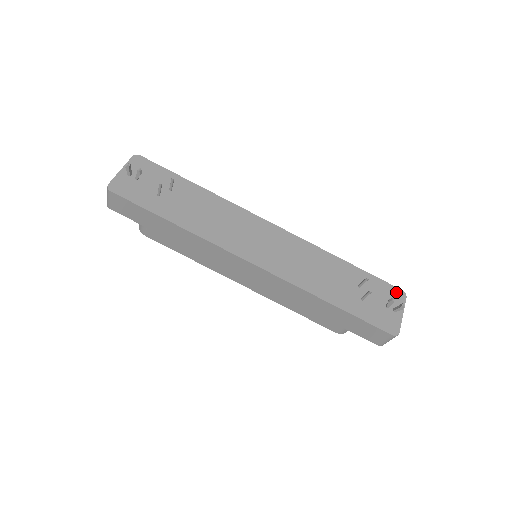
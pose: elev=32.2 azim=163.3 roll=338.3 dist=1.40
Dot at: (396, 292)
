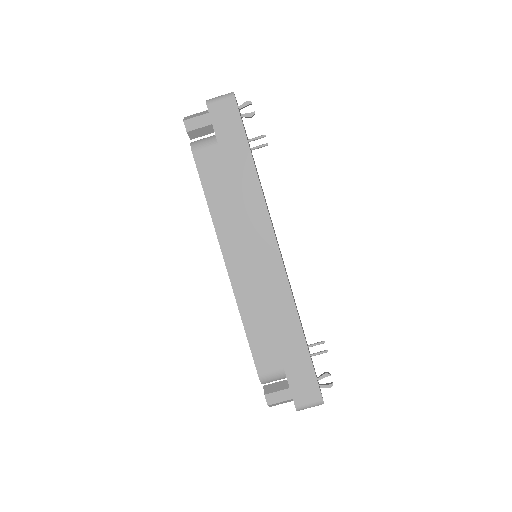
Dot at: occluded
